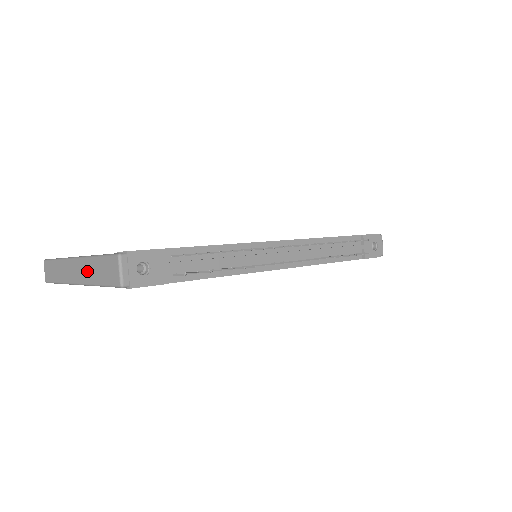
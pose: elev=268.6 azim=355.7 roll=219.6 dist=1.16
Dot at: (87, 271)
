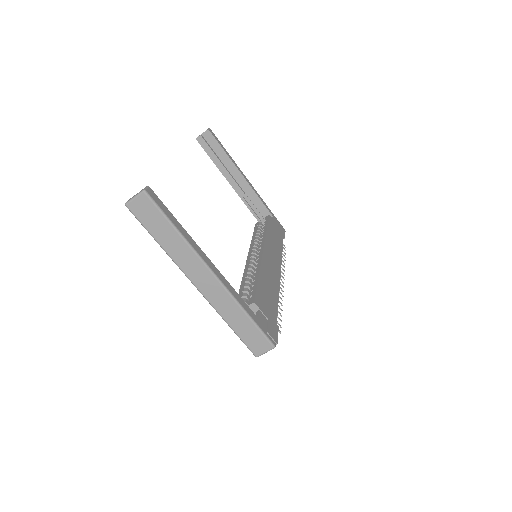
Dot at: (226, 306)
